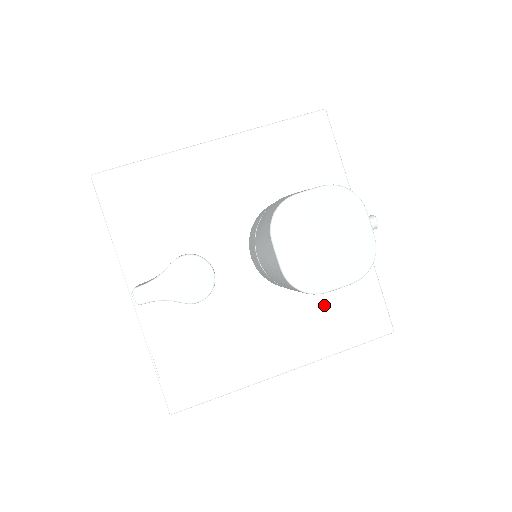
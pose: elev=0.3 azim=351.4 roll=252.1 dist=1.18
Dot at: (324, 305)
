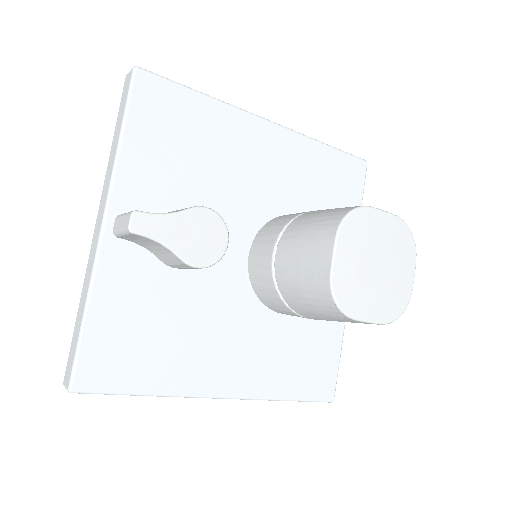
Dot at: (289, 342)
